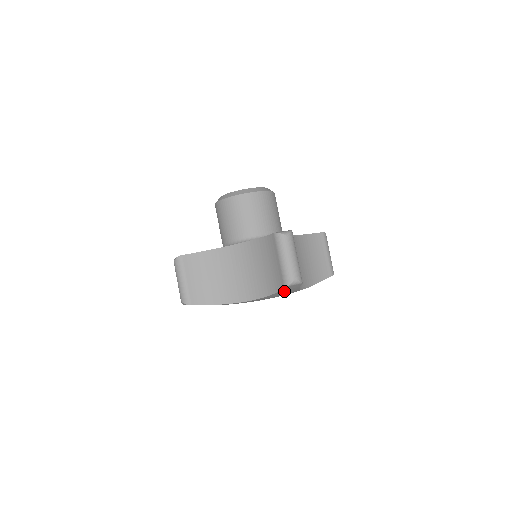
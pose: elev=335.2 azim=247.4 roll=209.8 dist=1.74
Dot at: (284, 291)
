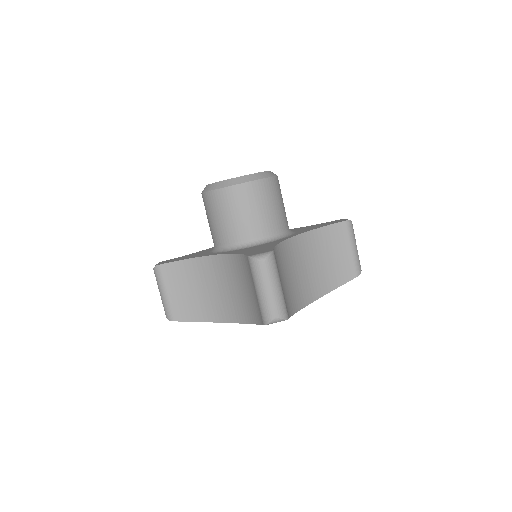
Dot at: occluded
